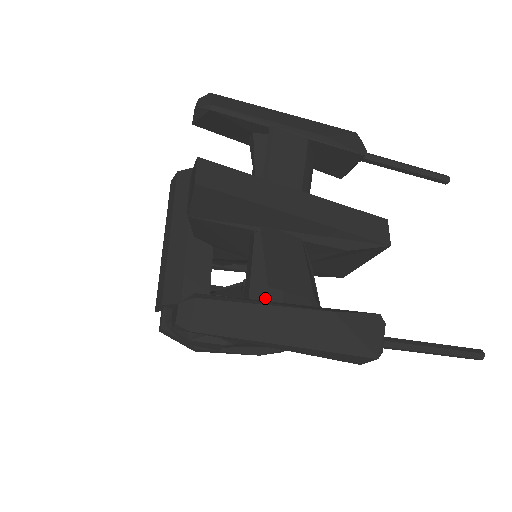
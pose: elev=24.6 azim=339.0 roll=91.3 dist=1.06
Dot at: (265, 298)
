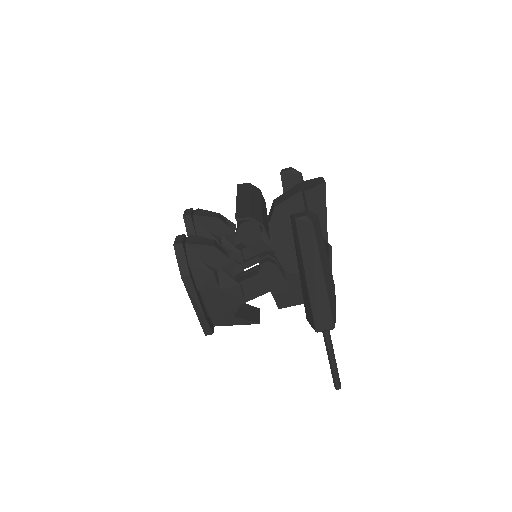
Dot at: occluded
